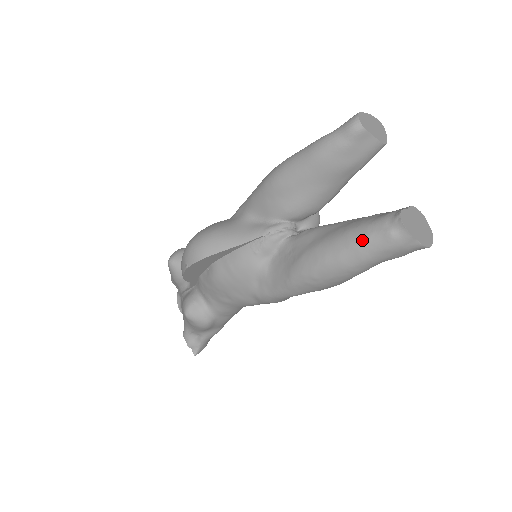
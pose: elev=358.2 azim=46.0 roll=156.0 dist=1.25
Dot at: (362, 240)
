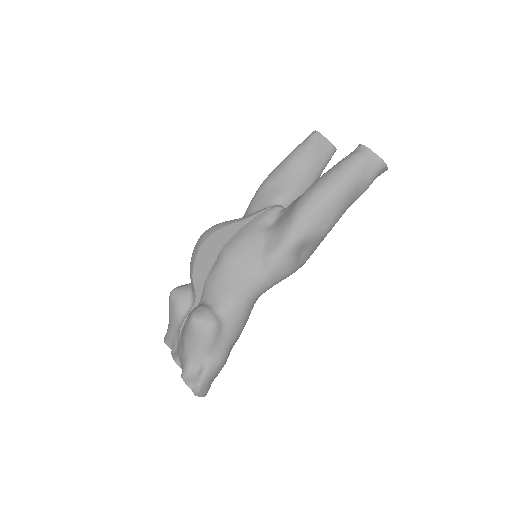
Dot at: (340, 164)
